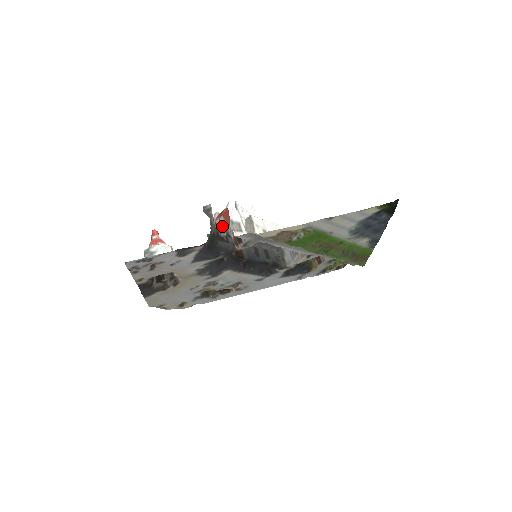
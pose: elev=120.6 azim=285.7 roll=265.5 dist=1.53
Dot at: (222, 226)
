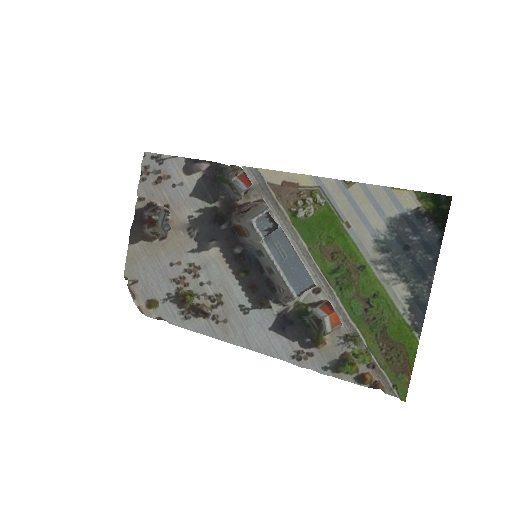
Dot at: (239, 169)
